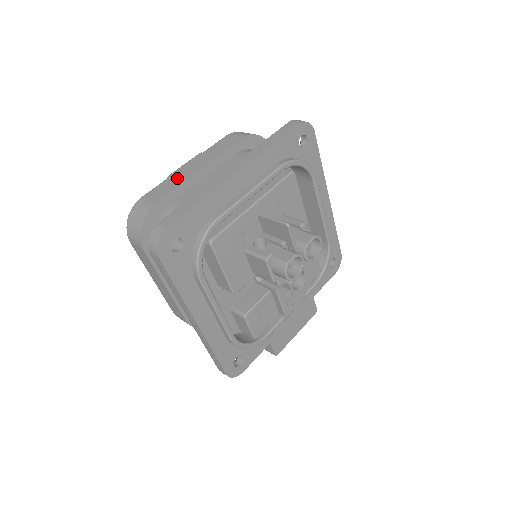
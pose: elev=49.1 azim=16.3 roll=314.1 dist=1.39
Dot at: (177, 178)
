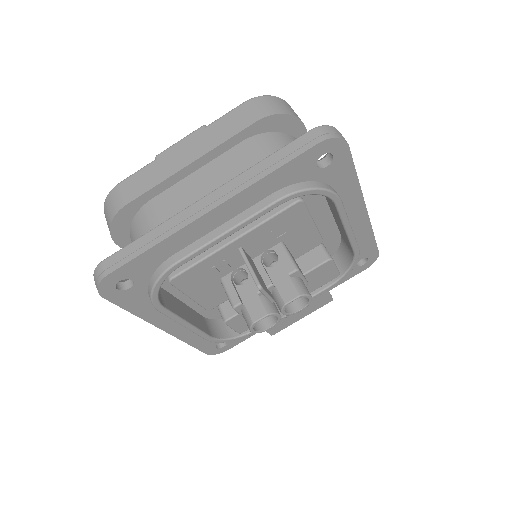
Dot at: (161, 167)
